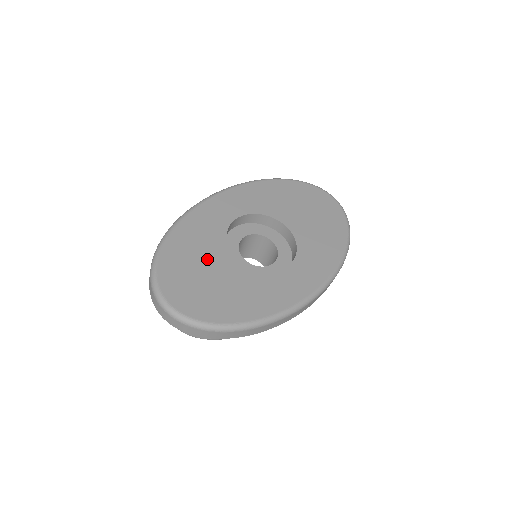
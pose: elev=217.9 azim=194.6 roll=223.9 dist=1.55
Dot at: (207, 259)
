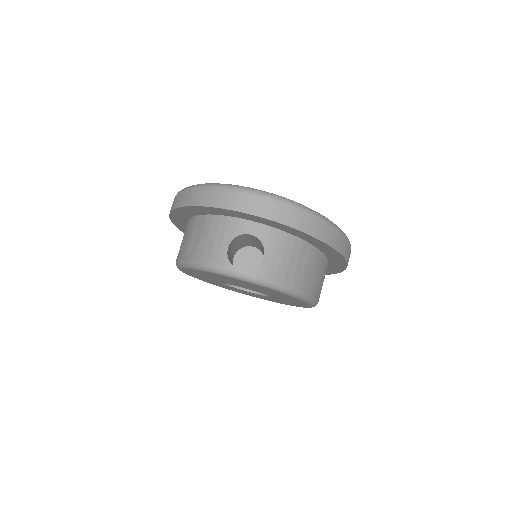
Dot at: occluded
